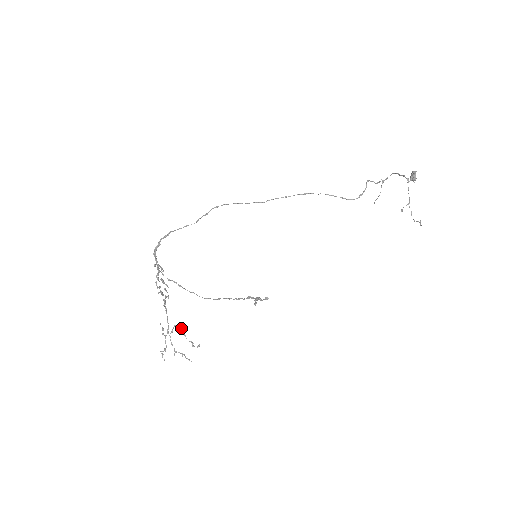
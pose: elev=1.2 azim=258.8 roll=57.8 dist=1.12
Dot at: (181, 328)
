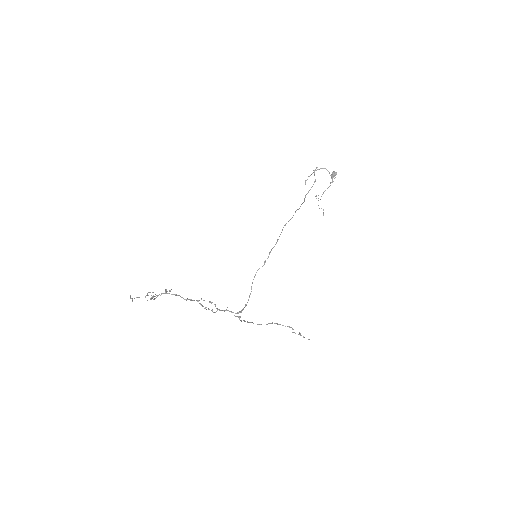
Dot at: occluded
